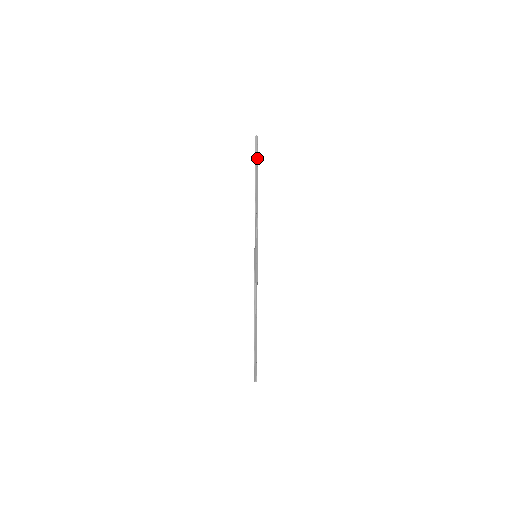
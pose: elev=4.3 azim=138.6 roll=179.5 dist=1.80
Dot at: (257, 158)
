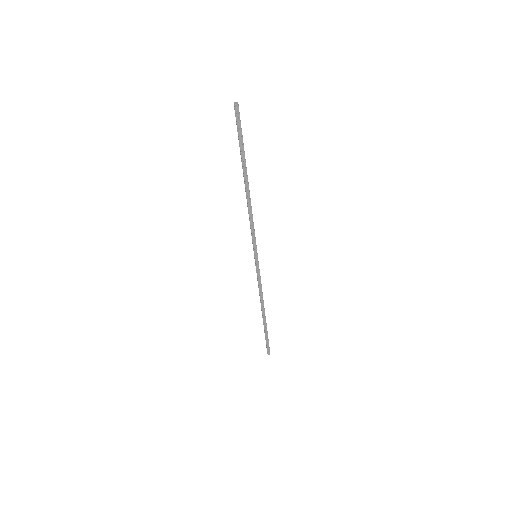
Dot at: (240, 139)
